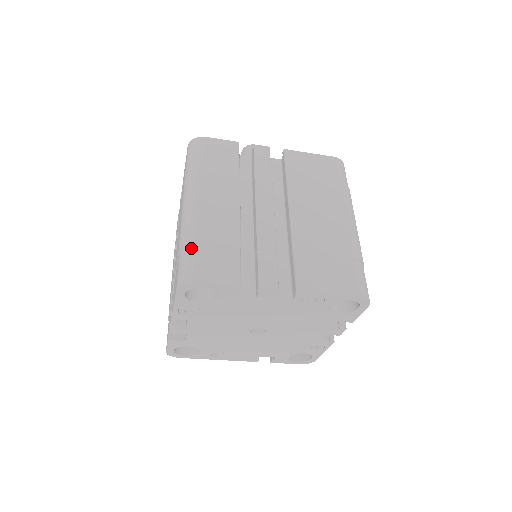
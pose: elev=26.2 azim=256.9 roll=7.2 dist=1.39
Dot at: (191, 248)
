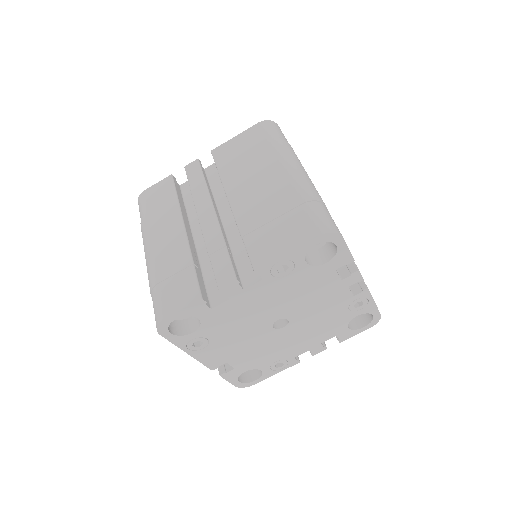
Dot at: (323, 206)
